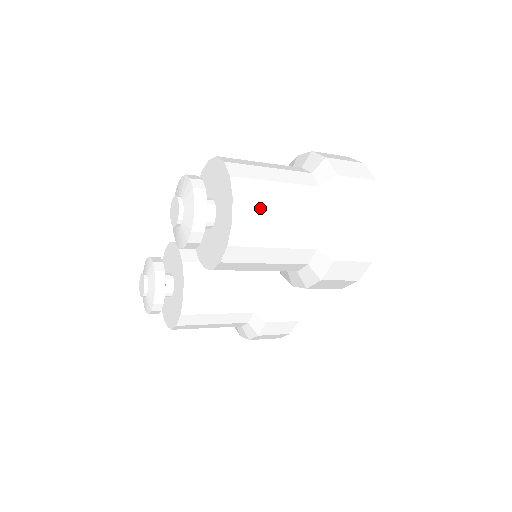
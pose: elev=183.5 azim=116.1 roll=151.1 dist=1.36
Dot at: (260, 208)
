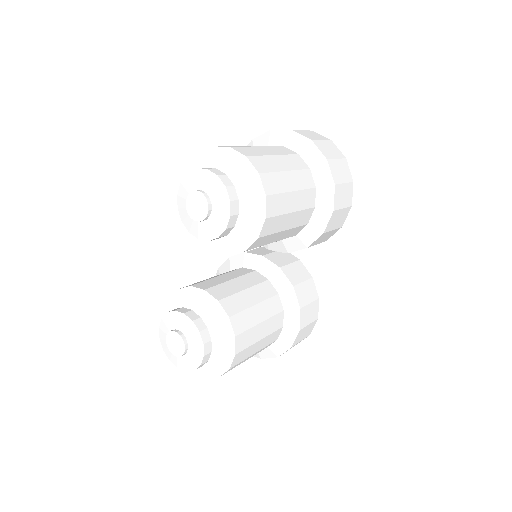
Dot at: (266, 161)
